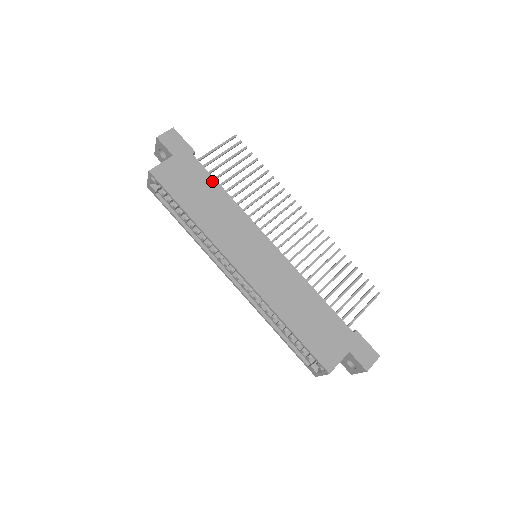
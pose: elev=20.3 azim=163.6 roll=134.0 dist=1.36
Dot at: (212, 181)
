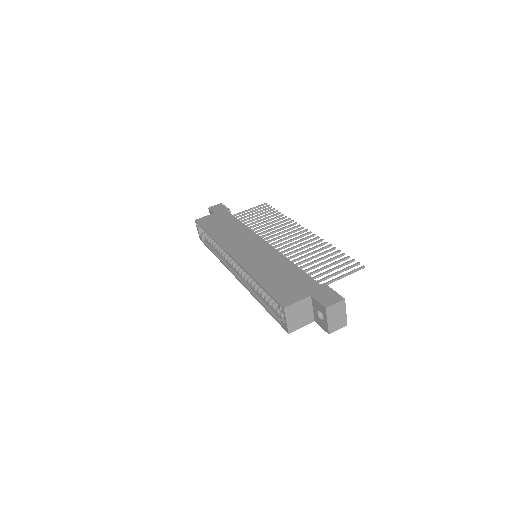
Dot at: (235, 220)
